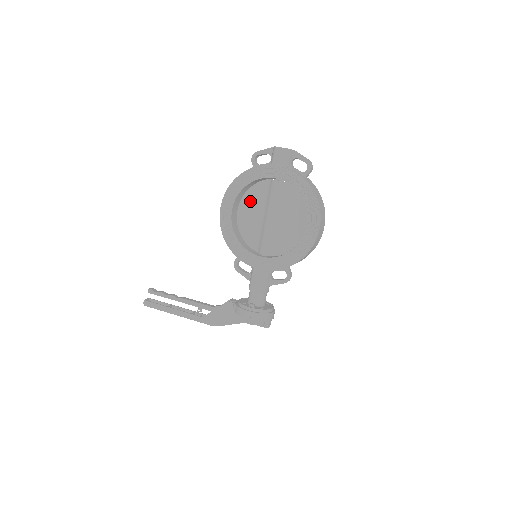
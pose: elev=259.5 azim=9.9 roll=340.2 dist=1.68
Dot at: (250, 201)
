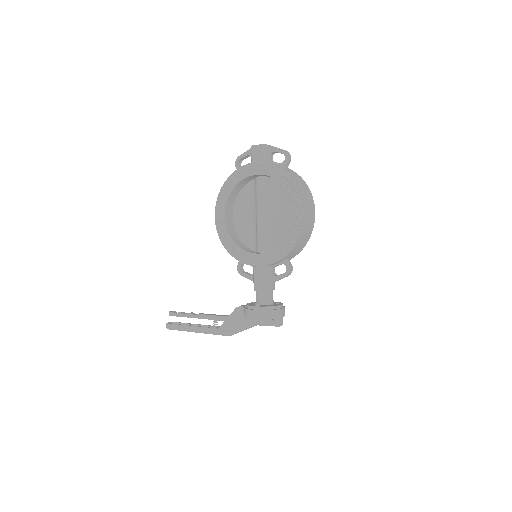
Dot at: (241, 204)
